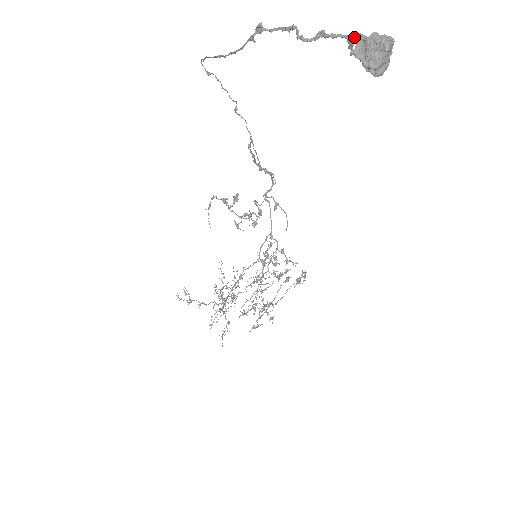
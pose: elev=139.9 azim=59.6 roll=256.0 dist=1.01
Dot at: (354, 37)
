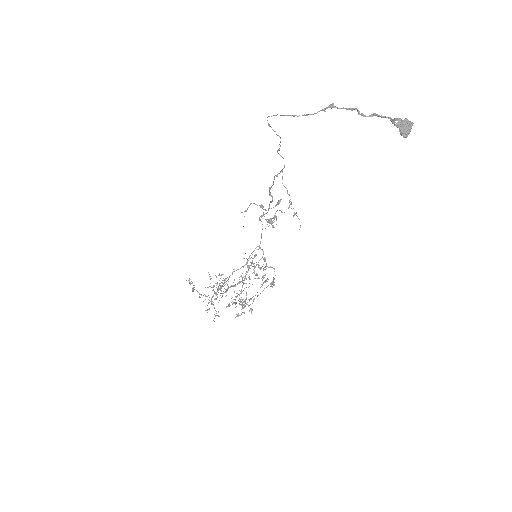
Dot at: (396, 119)
